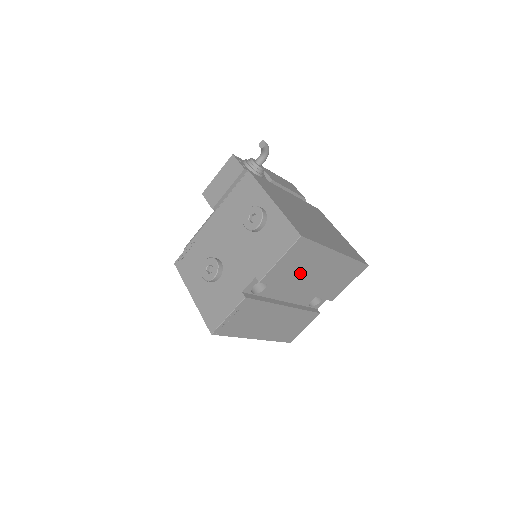
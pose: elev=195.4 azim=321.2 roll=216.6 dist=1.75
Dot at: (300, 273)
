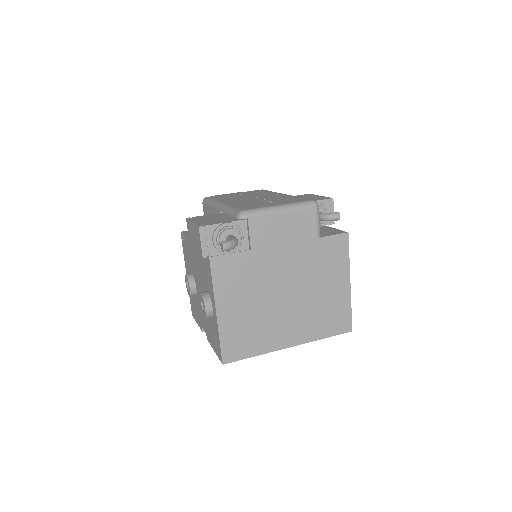
Dot at: occluded
